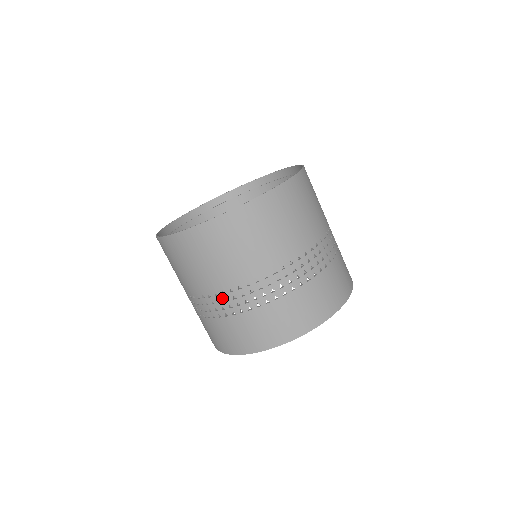
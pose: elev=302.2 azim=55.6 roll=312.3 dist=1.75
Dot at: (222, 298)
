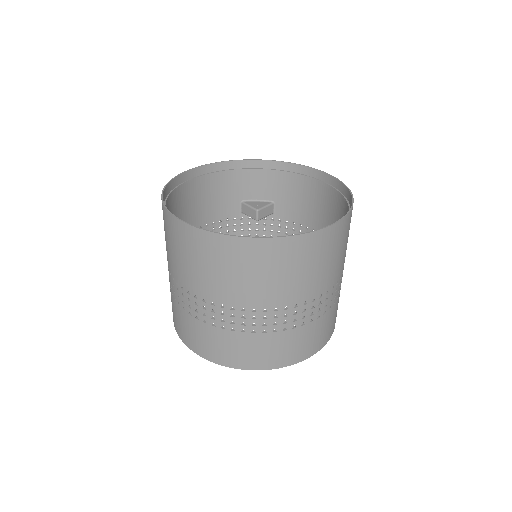
Dot at: (180, 290)
